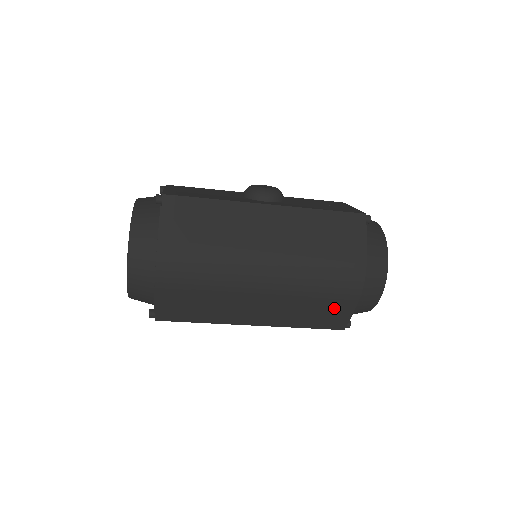
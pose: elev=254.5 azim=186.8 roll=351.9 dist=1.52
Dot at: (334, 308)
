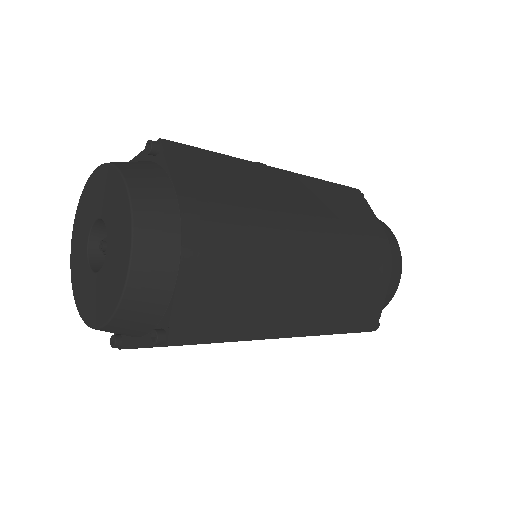
Dot at: (370, 294)
